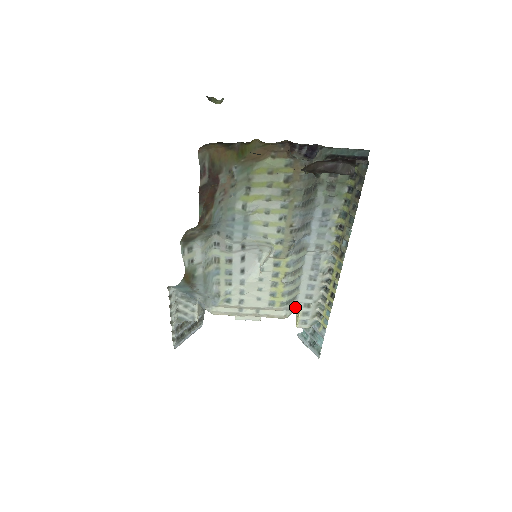
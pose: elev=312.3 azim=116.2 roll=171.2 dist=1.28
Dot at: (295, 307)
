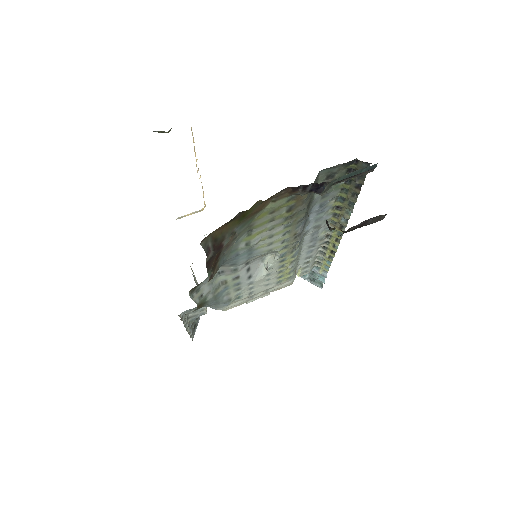
Dot at: (297, 269)
